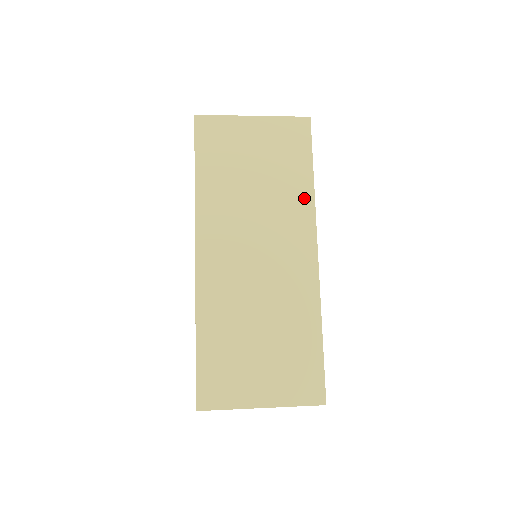
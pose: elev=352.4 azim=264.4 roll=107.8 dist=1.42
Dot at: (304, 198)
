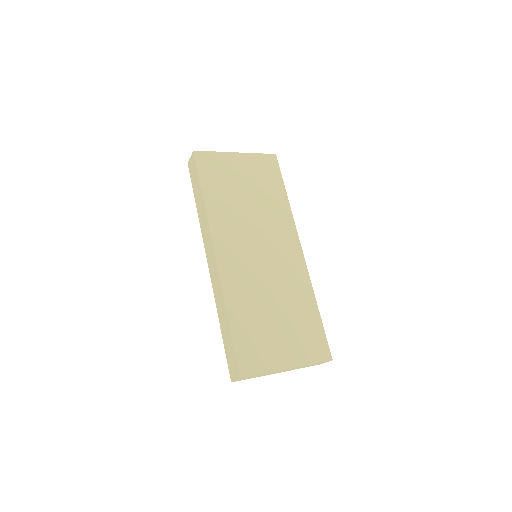
Dot at: (284, 210)
